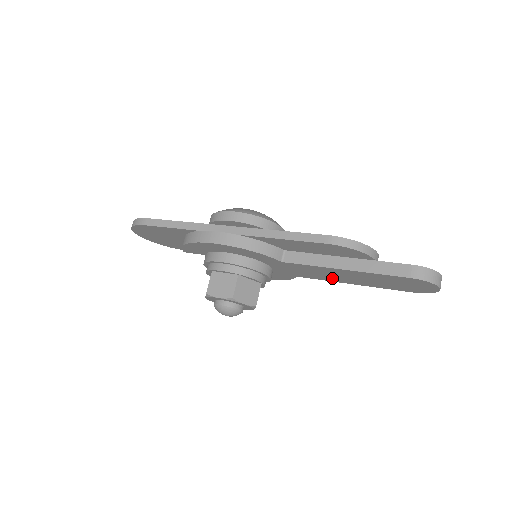
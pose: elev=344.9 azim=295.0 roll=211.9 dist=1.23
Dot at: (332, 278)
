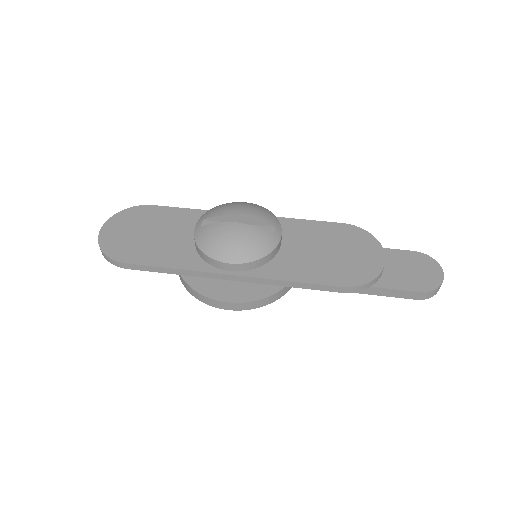
Dot at: occluded
